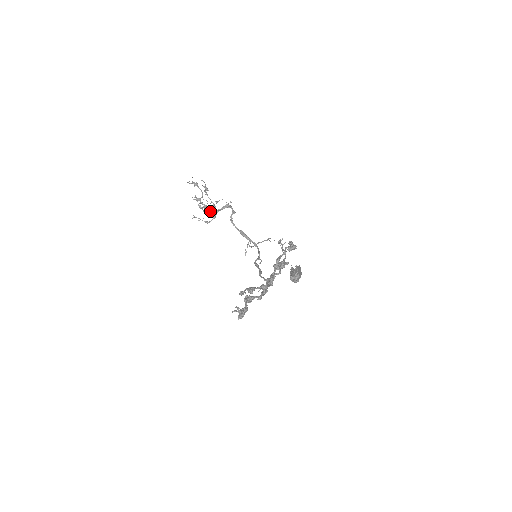
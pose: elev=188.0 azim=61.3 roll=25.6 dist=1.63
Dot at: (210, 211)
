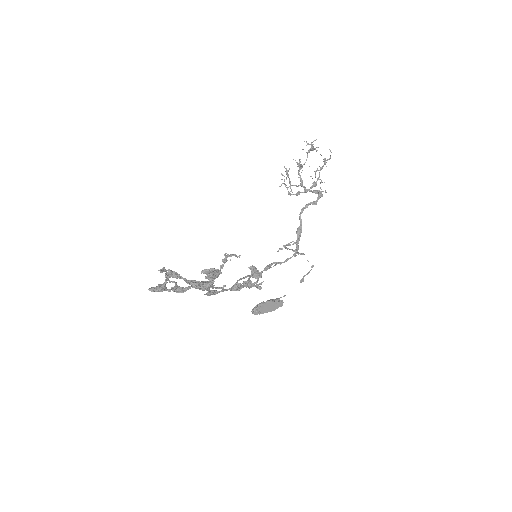
Dot at: (300, 185)
